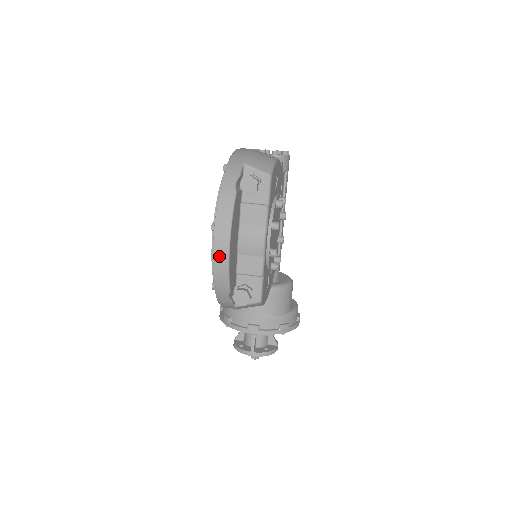
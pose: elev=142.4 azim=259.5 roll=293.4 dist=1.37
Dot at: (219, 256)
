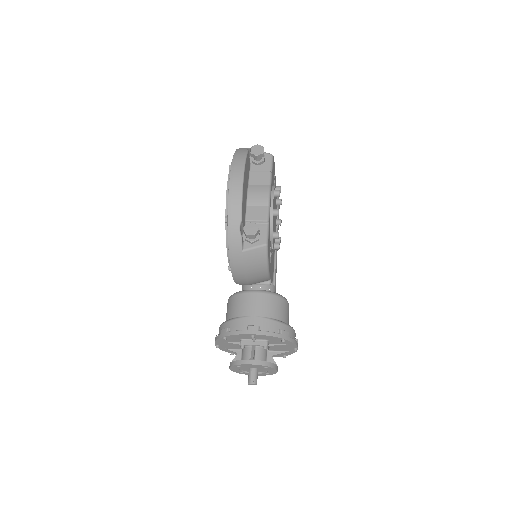
Dot at: (235, 183)
